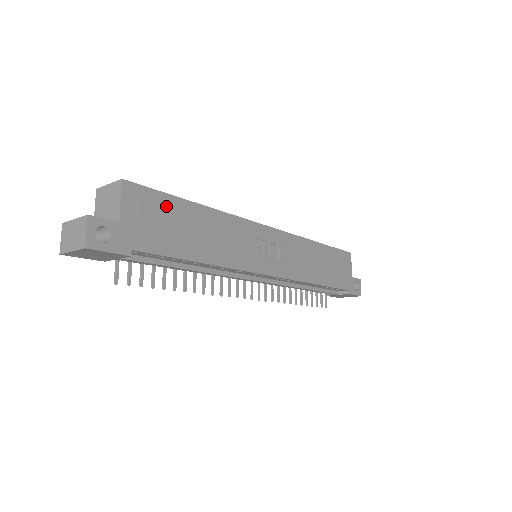
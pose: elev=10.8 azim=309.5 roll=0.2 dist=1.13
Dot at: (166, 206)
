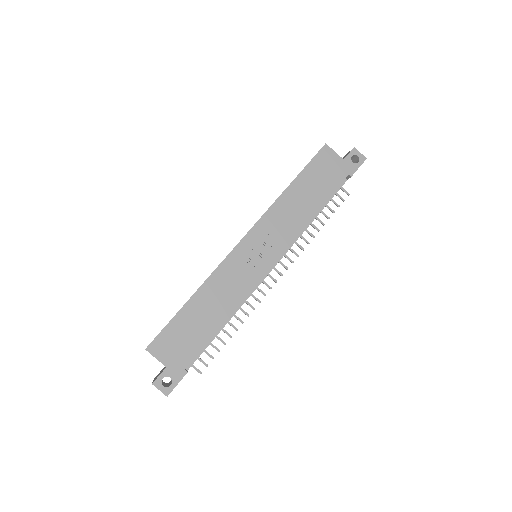
Dot at: (176, 328)
